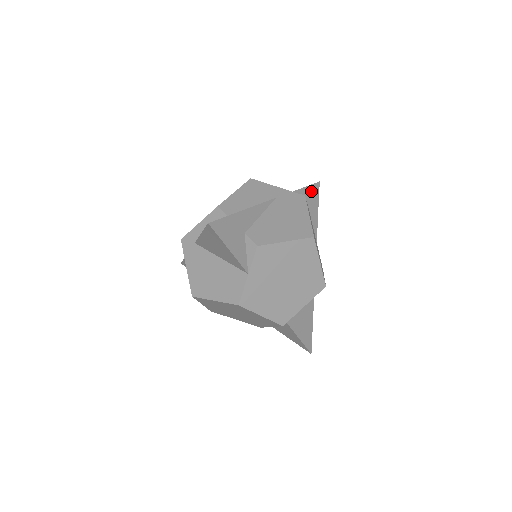
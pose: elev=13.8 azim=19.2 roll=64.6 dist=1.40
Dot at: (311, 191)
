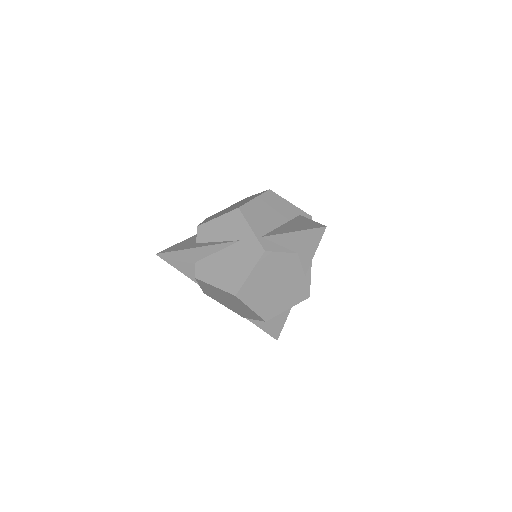
Dot at: (306, 235)
